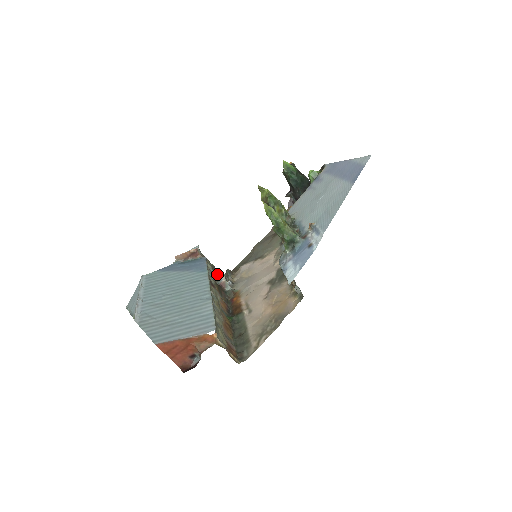
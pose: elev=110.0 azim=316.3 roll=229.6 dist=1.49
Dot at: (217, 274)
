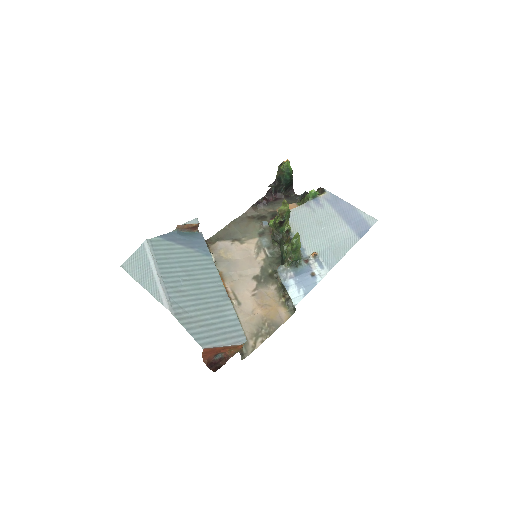
Dot at: occluded
